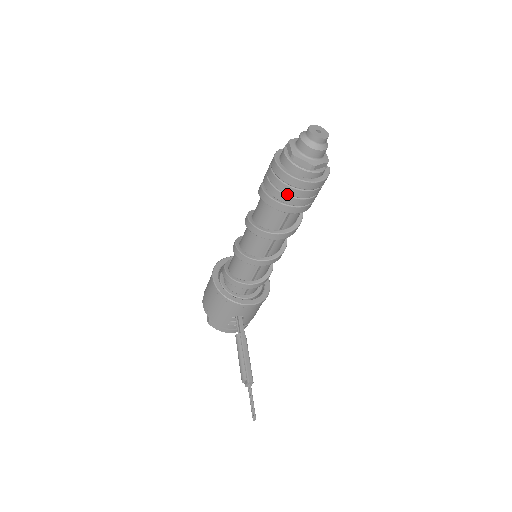
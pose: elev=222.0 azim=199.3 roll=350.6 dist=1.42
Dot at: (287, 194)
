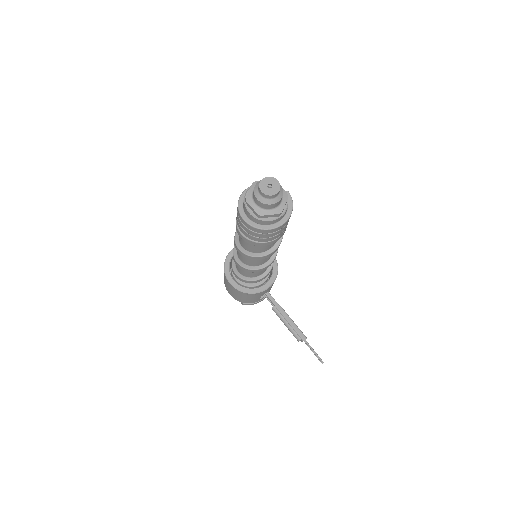
Dot at: (268, 237)
